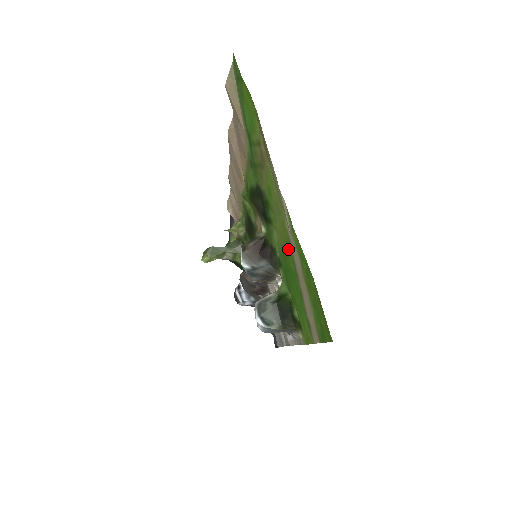
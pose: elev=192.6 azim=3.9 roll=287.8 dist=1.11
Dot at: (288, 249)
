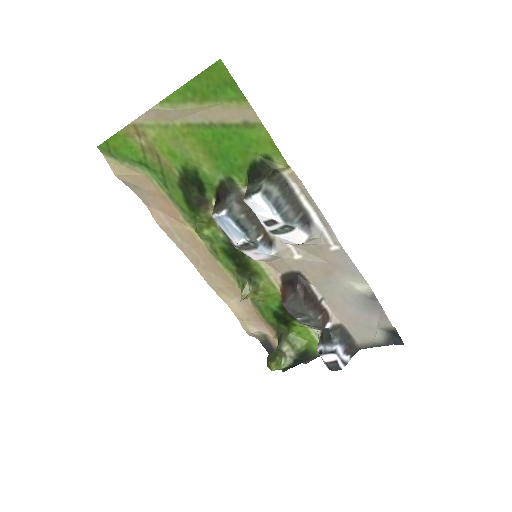
Dot at: (198, 135)
